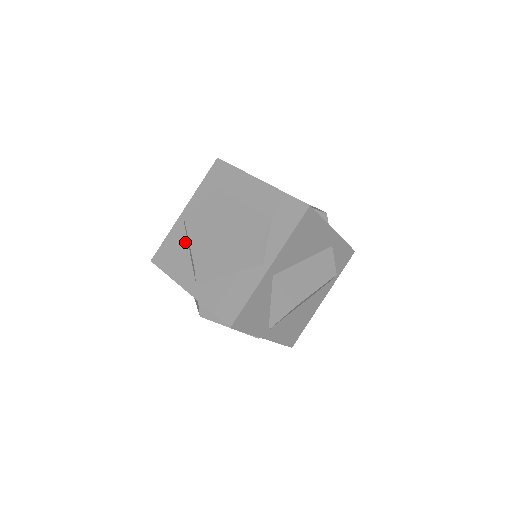
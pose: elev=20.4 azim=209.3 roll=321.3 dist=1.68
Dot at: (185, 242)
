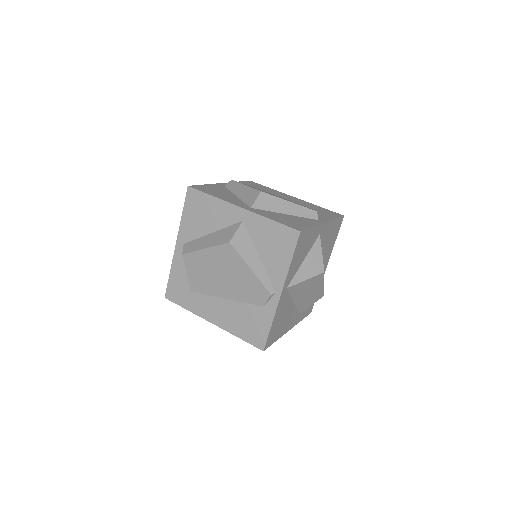
Dot at: (230, 192)
